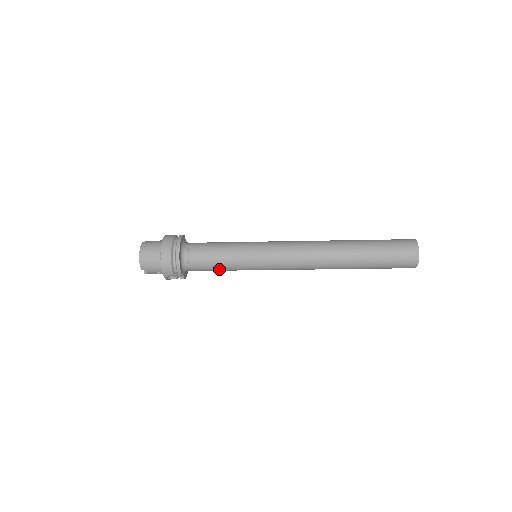
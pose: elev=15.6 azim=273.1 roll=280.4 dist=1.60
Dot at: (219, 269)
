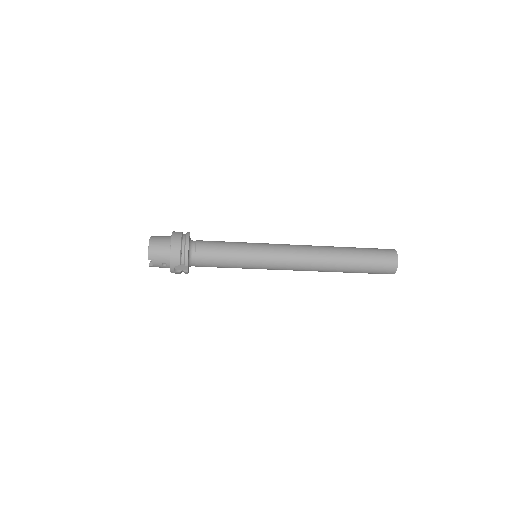
Dot at: (222, 265)
